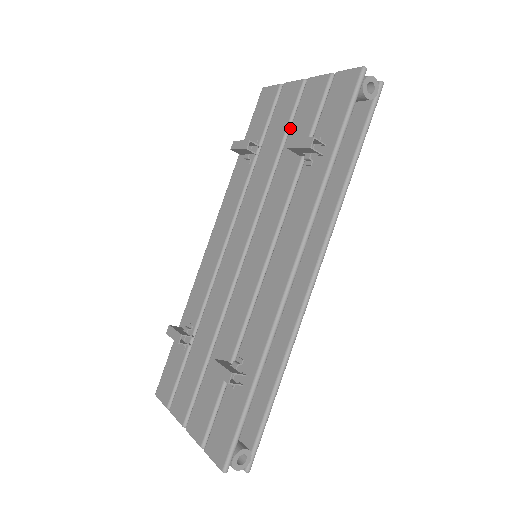
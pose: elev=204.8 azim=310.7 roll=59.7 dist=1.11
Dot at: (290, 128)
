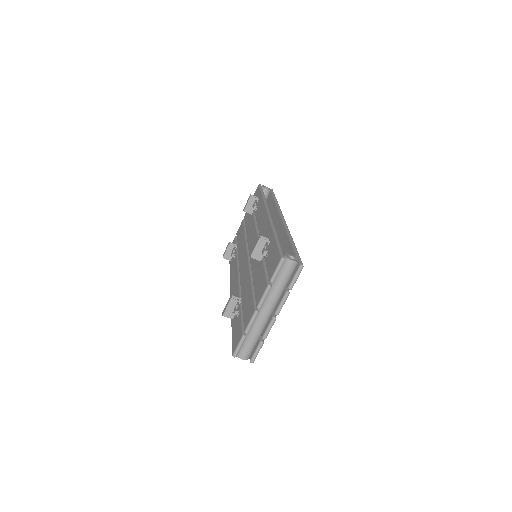
Dot at: (245, 225)
